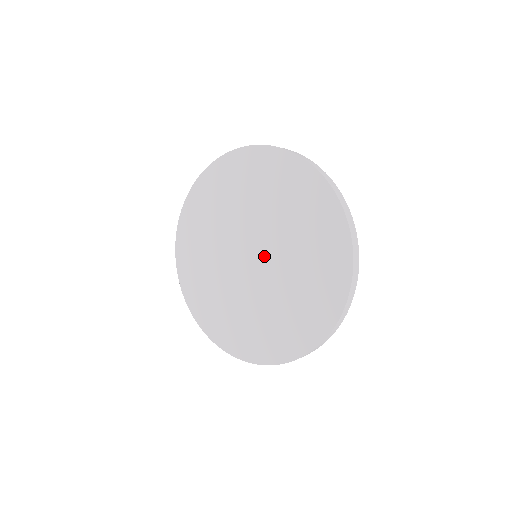
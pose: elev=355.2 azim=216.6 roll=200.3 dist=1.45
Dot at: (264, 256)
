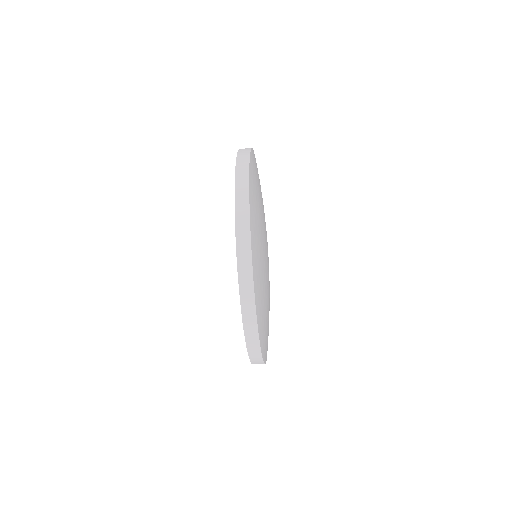
Dot at: occluded
